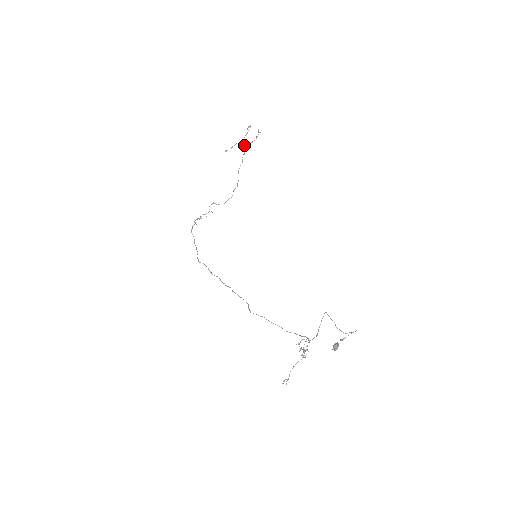
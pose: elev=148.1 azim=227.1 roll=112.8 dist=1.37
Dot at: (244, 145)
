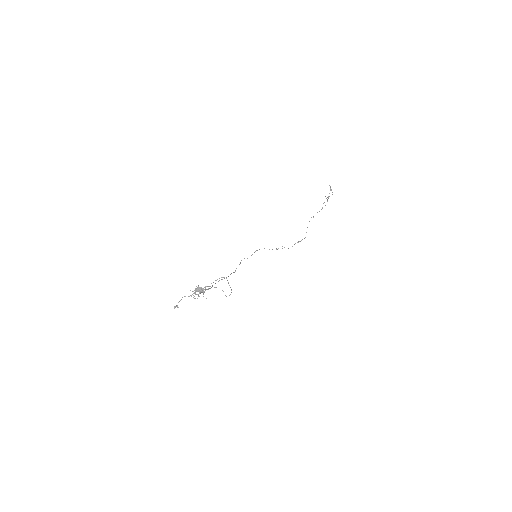
Dot at: (327, 201)
